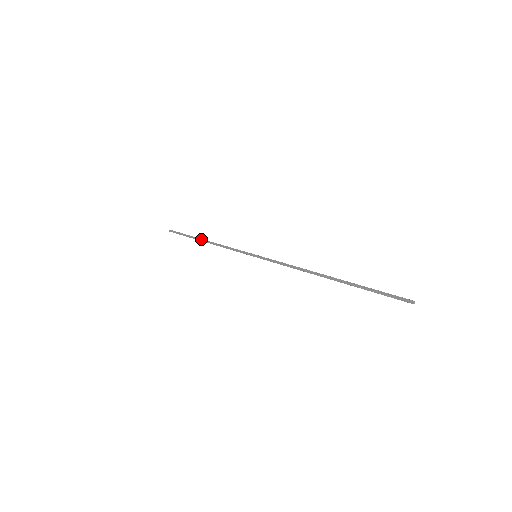
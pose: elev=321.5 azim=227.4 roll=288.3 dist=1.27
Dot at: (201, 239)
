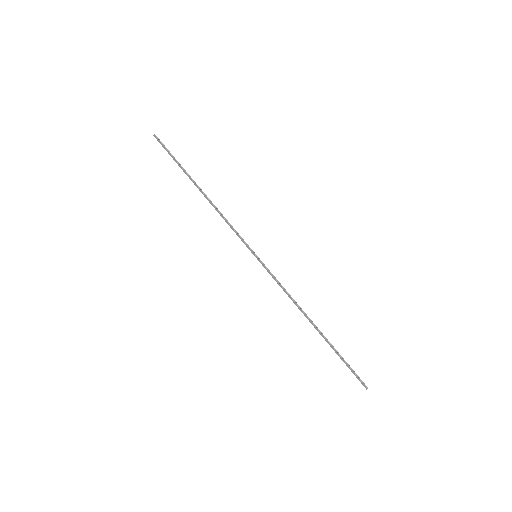
Dot at: (198, 186)
